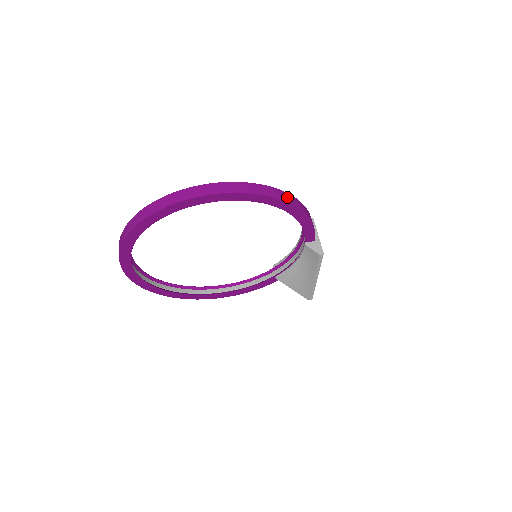
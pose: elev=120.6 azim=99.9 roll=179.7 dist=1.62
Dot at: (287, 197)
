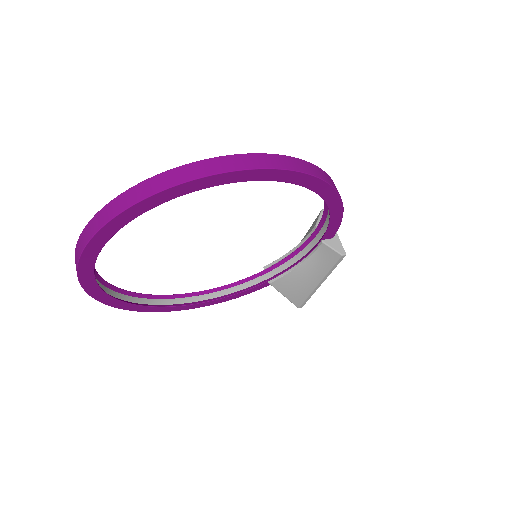
Dot at: (330, 180)
